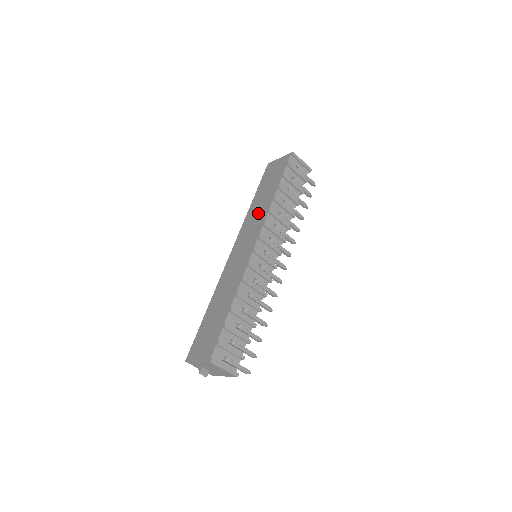
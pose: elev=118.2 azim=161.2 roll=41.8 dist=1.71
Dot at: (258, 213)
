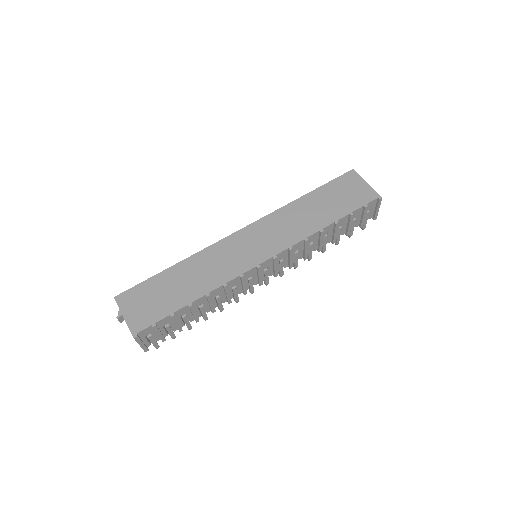
Dot at: (297, 223)
